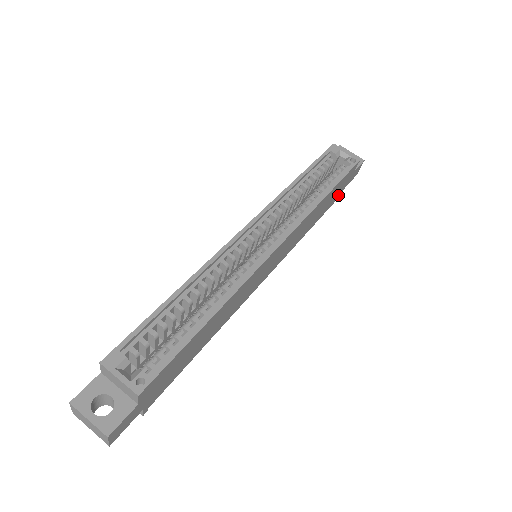
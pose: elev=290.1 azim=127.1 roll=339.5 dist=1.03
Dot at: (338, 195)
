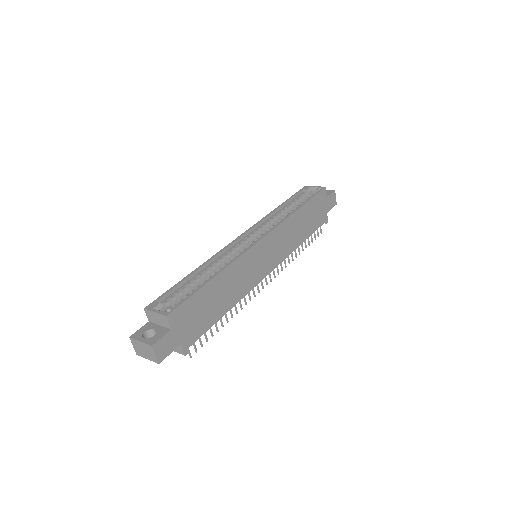
Dot at: (322, 218)
